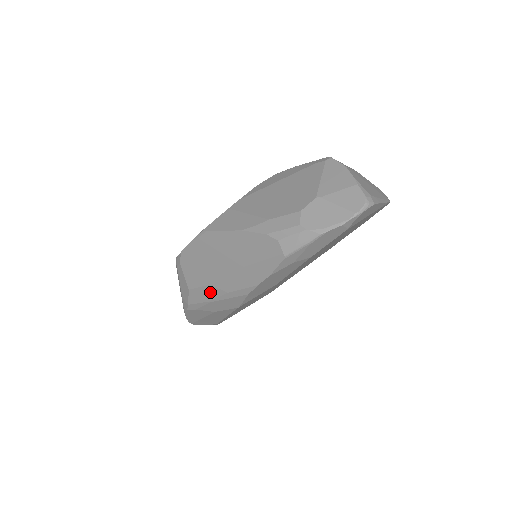
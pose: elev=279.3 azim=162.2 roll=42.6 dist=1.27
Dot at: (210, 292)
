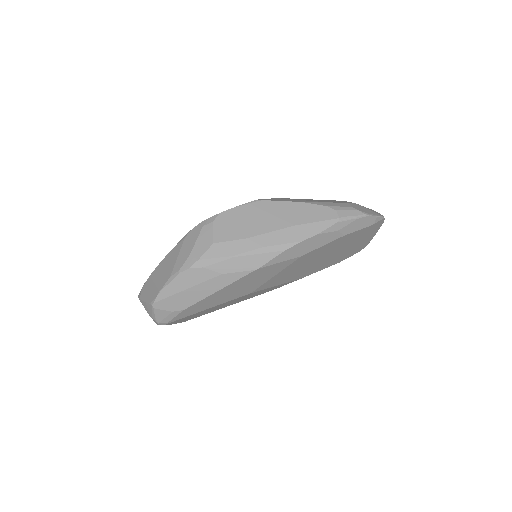
Dot at: (241, 246)
